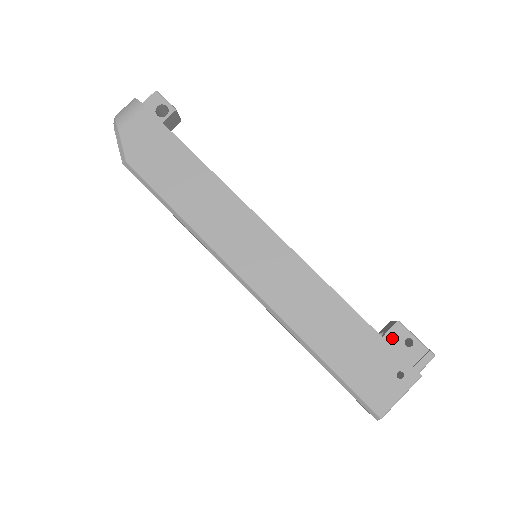
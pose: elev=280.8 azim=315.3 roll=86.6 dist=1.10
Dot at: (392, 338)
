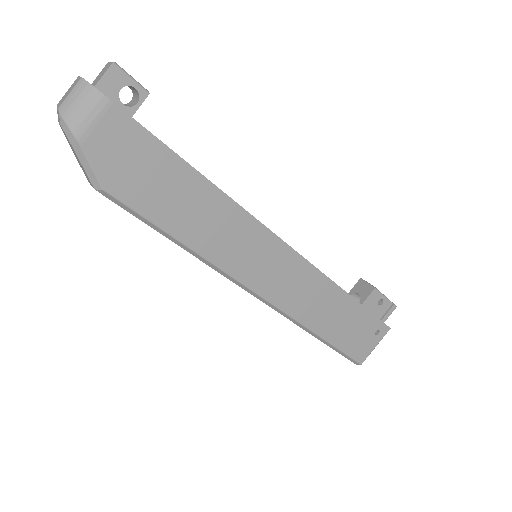
Dot at: (369, 302)
